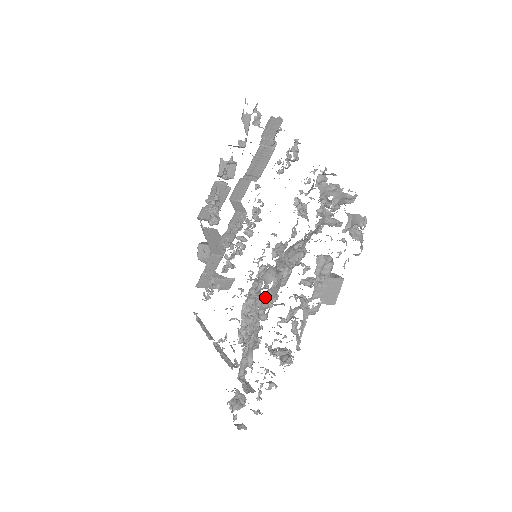
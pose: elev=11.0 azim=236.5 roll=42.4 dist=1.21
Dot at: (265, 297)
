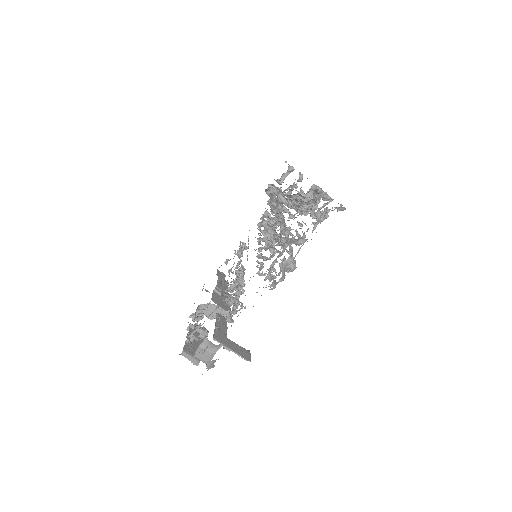
Dot at: occluded
